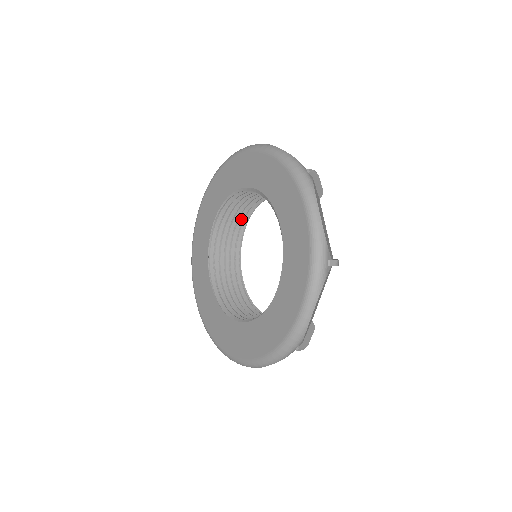
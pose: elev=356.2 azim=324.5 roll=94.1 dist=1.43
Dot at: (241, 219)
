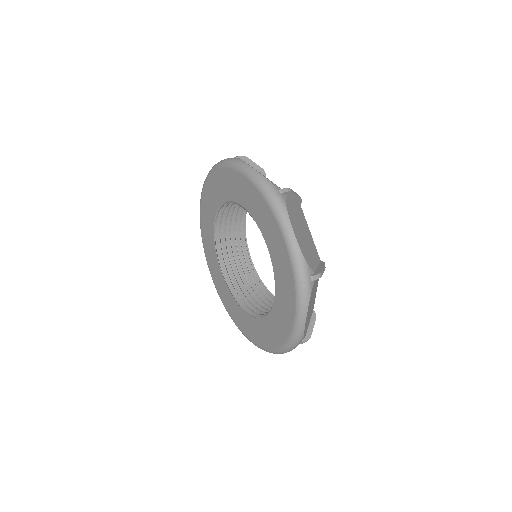
Dot at: (239, 214)
